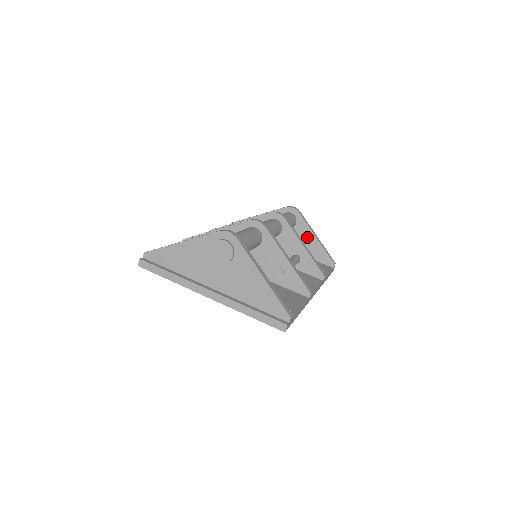
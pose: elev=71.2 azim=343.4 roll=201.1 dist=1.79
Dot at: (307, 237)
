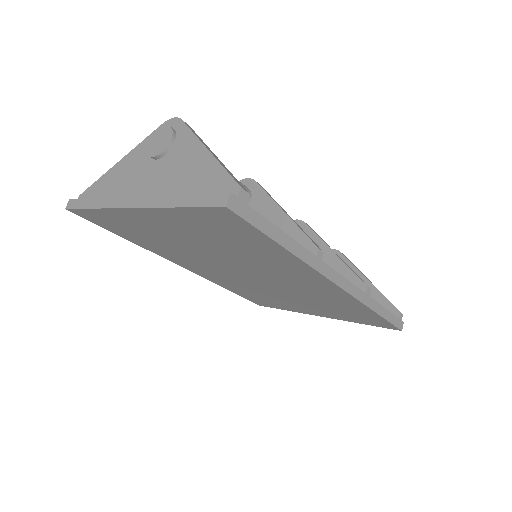
Dot at: occluded
